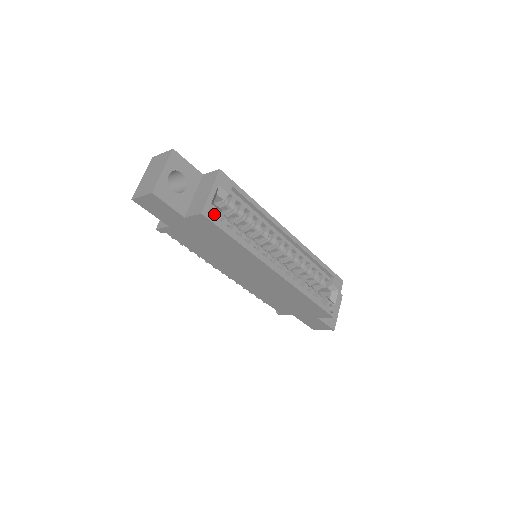
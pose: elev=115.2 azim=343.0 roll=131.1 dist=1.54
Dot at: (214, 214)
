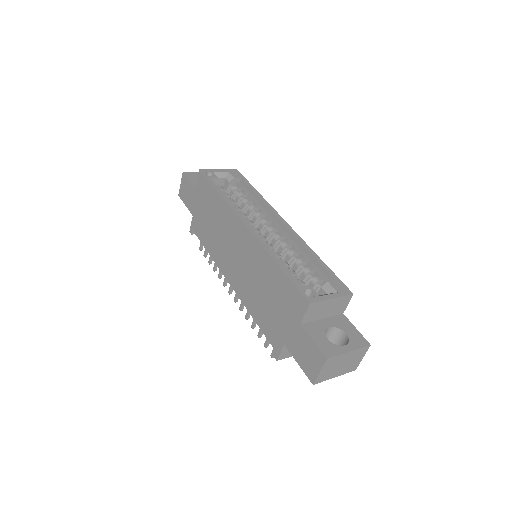
Dot at: occluded
